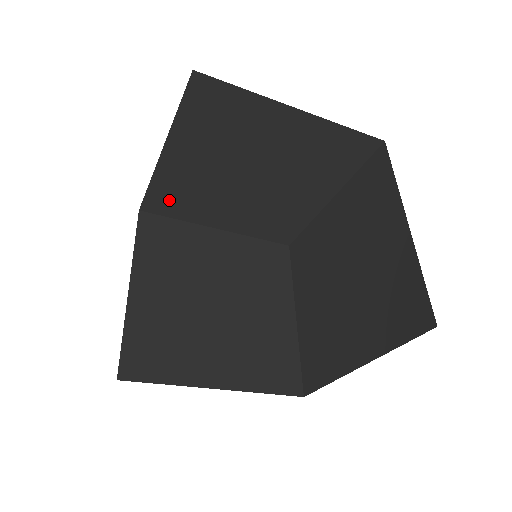
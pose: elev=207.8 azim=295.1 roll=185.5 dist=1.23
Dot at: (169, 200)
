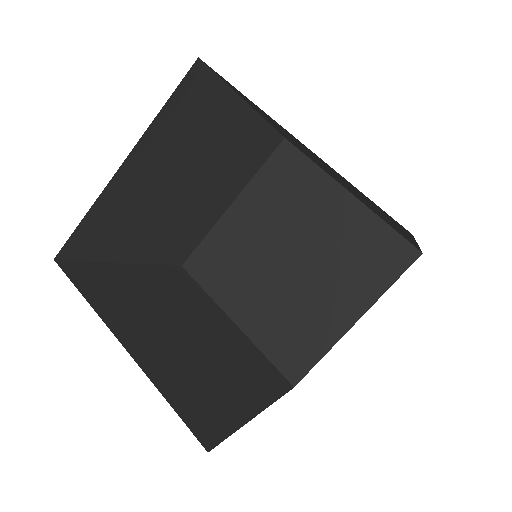
Dot at: occluded
